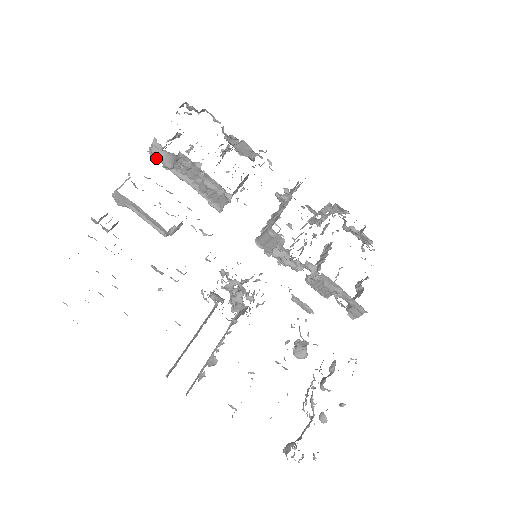
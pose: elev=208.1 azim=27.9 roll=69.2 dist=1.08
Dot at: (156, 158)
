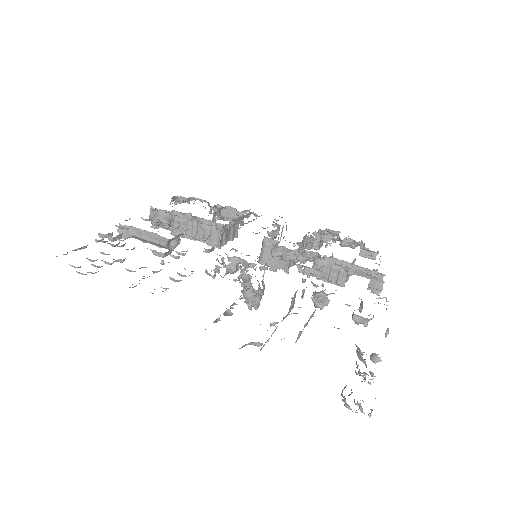
Dot at: (154, 218)
